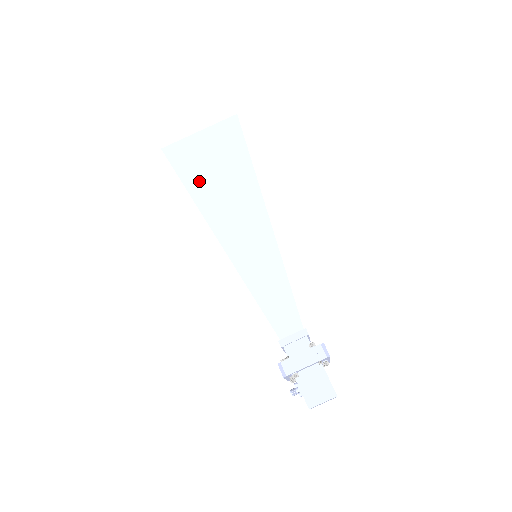
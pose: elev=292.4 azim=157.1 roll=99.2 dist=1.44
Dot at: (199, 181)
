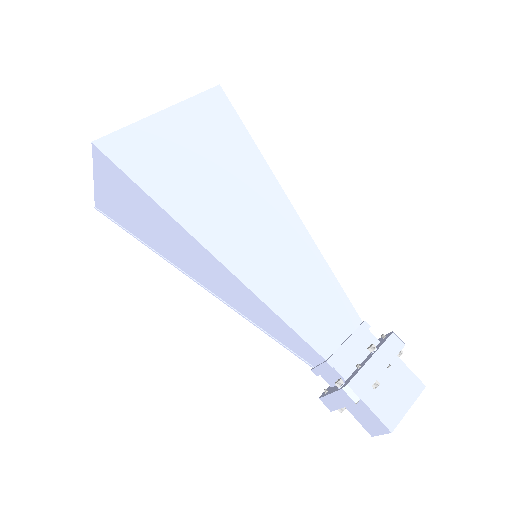
Dot at: (139, 231)
